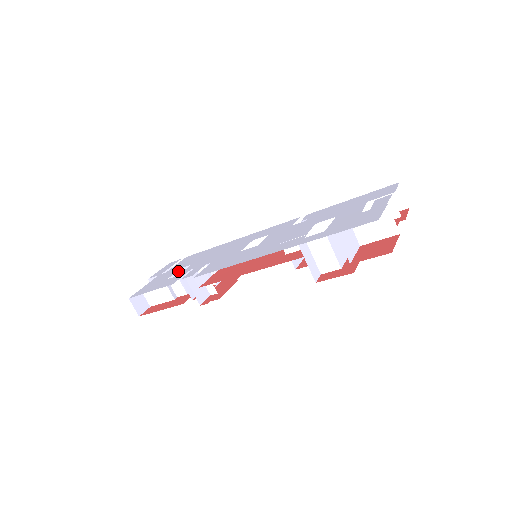
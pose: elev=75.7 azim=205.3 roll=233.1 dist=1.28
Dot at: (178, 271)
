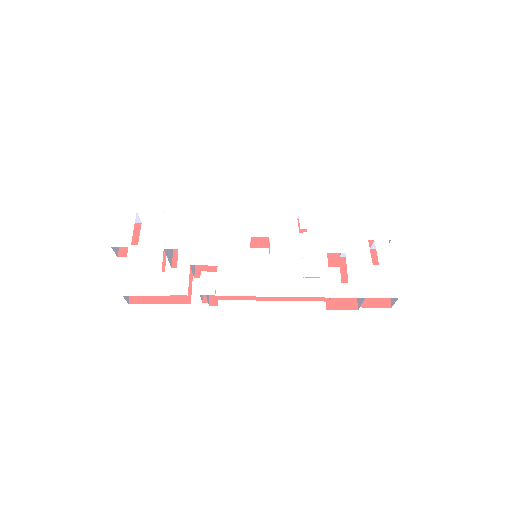
Dot at: (149, 241)
